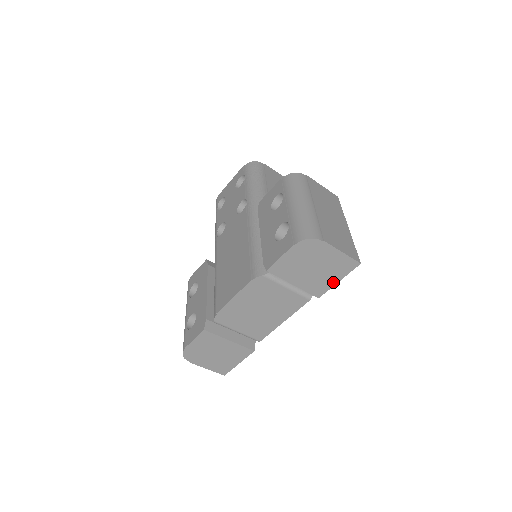
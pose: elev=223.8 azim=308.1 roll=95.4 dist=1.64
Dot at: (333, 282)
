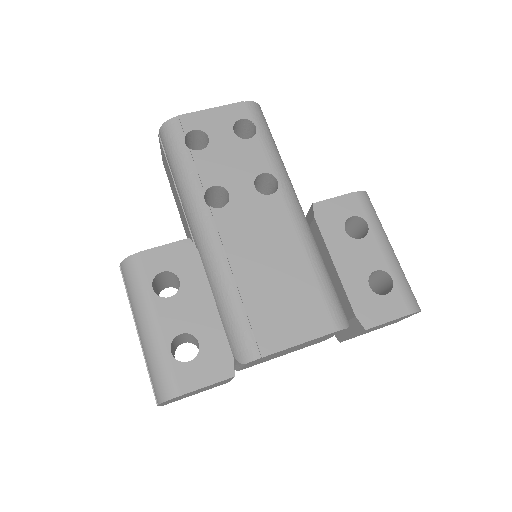
Dot at: occluded
